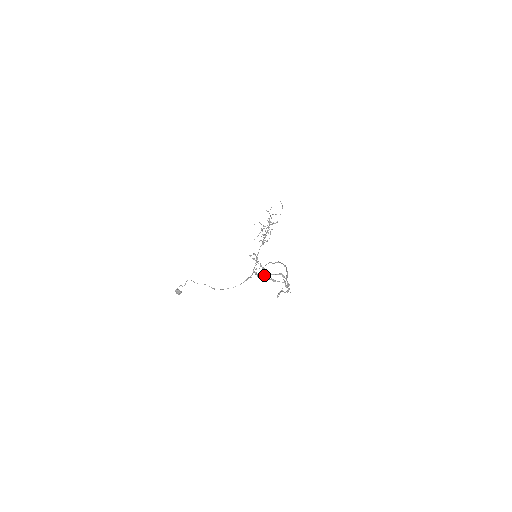
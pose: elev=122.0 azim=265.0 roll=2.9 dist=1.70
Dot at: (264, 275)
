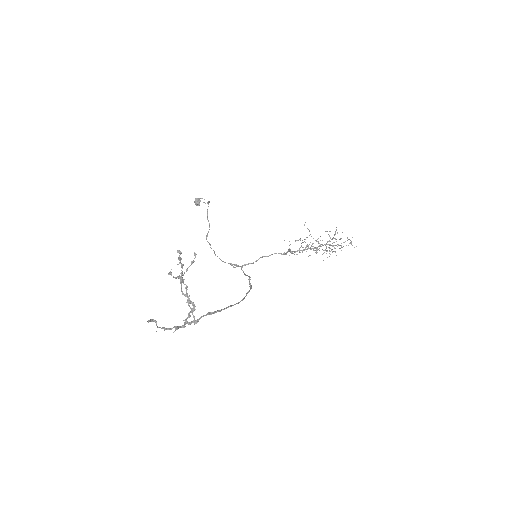
Dot at: occluded
